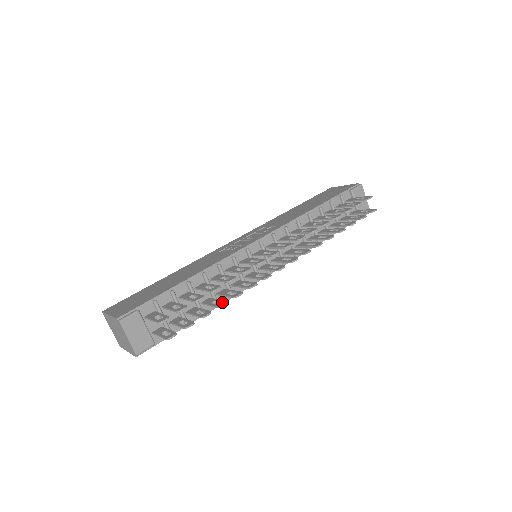
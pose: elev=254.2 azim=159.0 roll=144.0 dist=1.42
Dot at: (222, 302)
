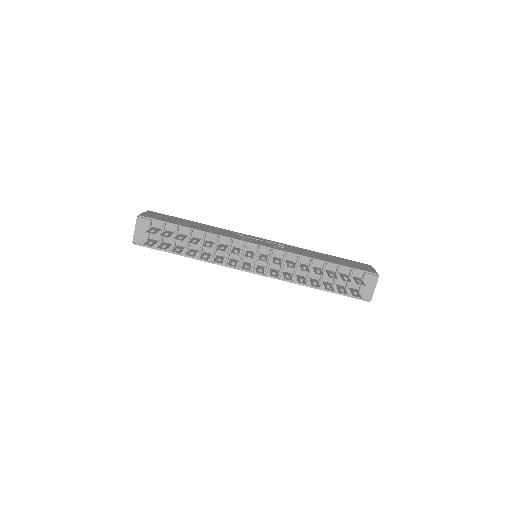
Dot at: (192, 255)
